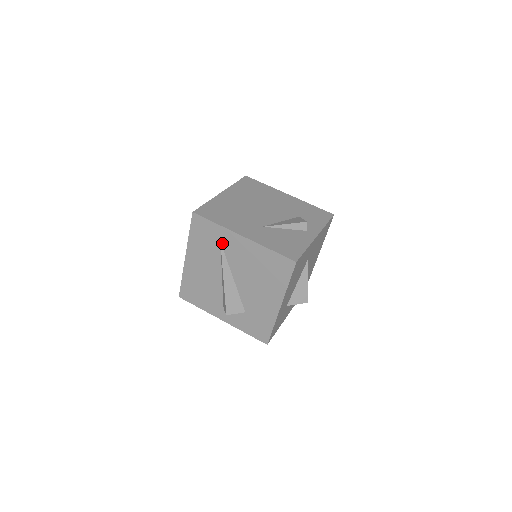
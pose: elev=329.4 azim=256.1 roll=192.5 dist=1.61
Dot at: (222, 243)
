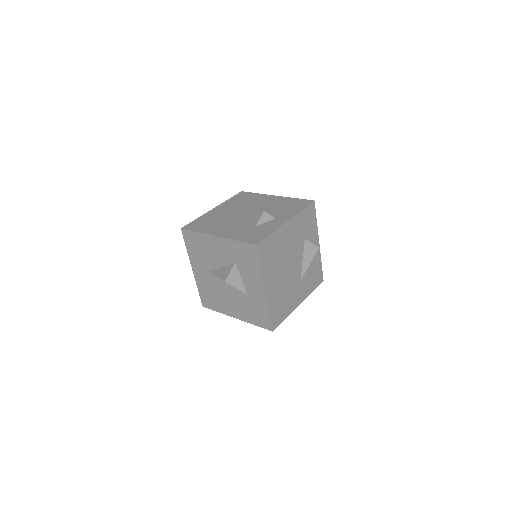
Dot at: occluded
